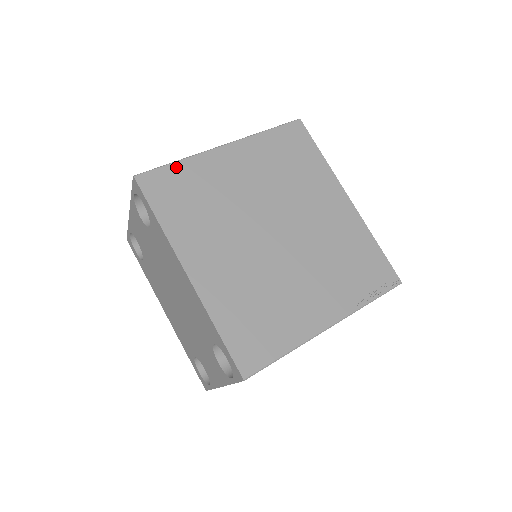
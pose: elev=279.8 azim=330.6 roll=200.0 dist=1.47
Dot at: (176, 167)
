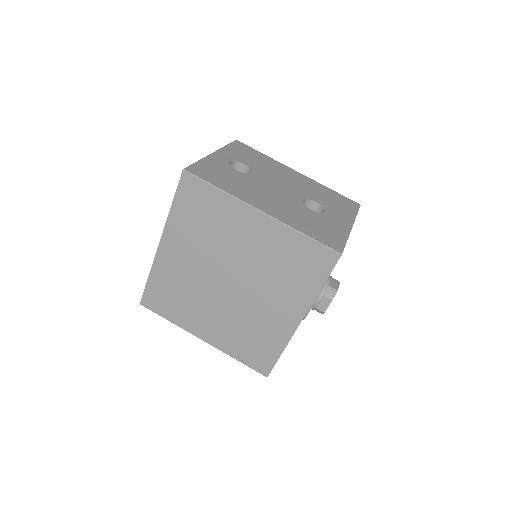
Dot at: (213, 191)
